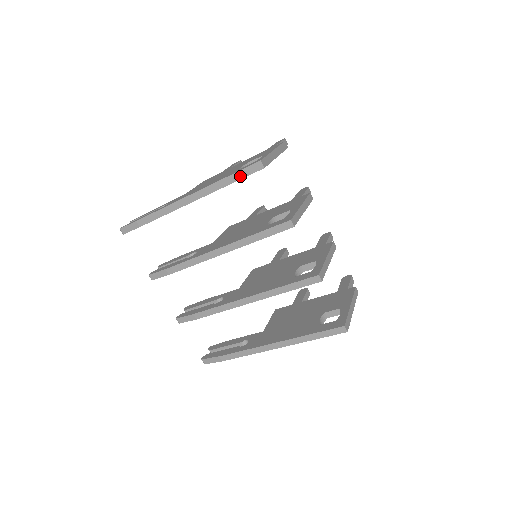
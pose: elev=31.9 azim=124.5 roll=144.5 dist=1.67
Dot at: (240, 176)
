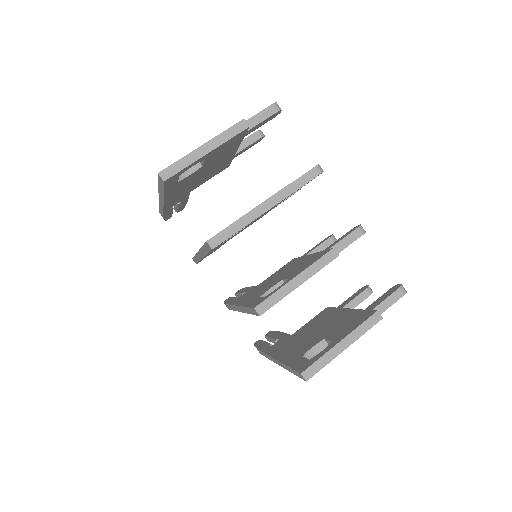
Dot at: (162, 186)
